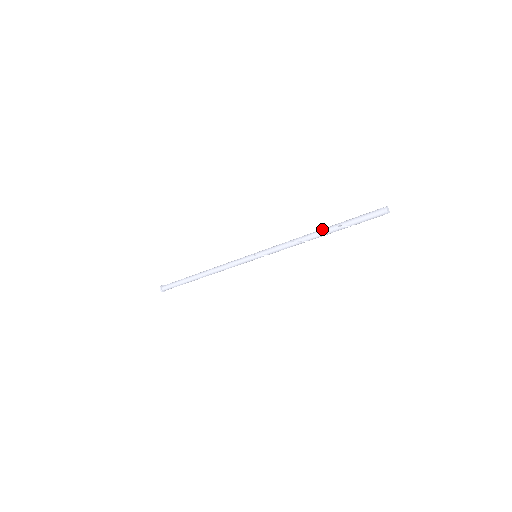
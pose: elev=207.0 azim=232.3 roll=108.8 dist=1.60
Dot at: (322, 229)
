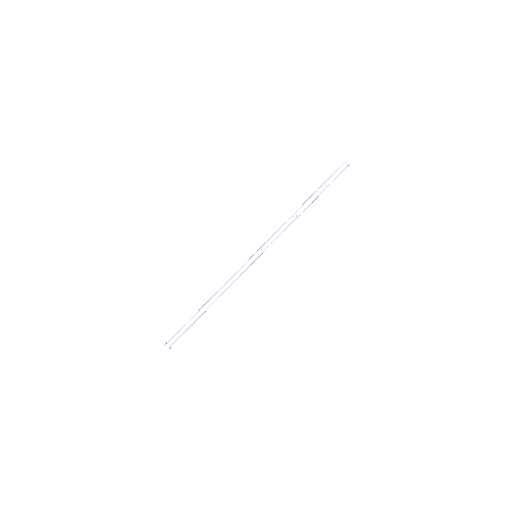
Dot at: (305, 202)
